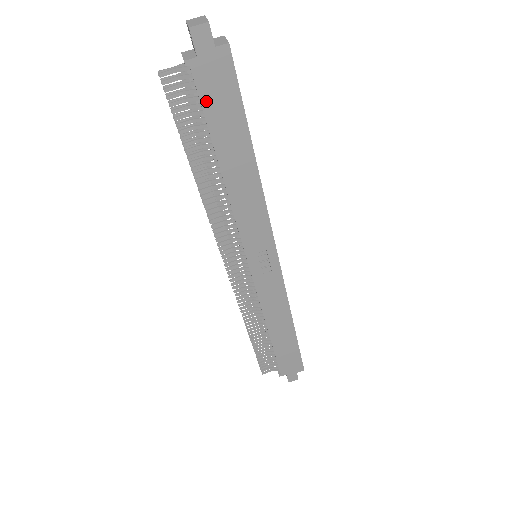
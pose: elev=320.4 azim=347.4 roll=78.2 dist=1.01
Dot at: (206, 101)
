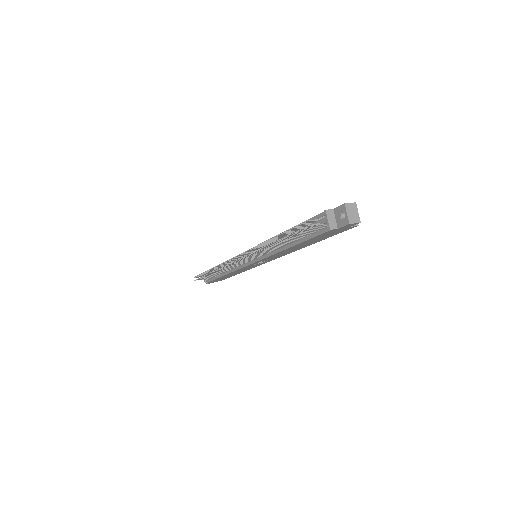
Dot at: (319, 236)
